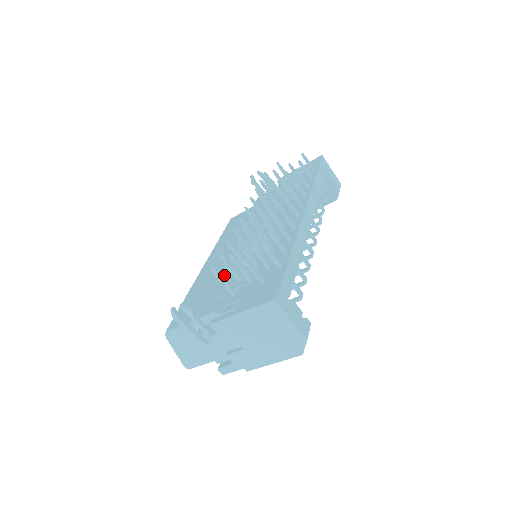
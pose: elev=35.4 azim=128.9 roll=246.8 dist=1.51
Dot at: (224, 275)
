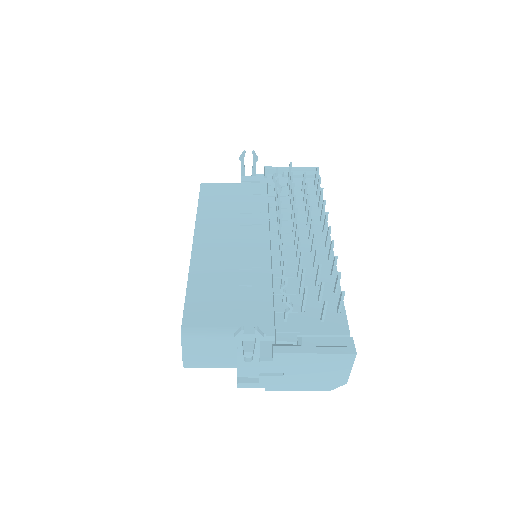
Dot at: occluded
